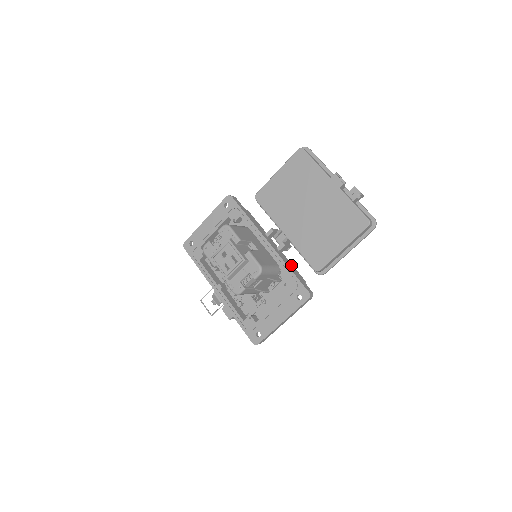
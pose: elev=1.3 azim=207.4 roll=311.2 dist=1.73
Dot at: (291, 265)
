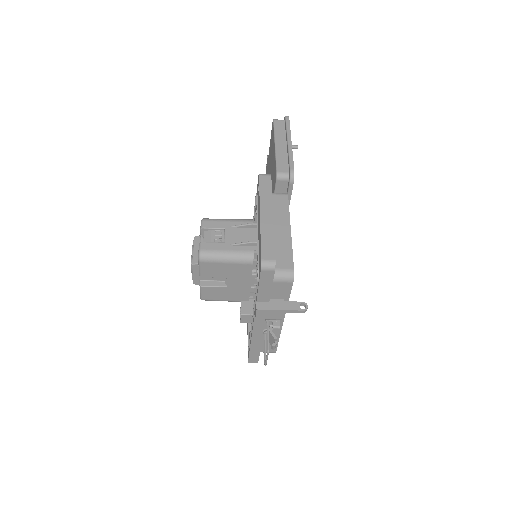
Dot at: occluded
